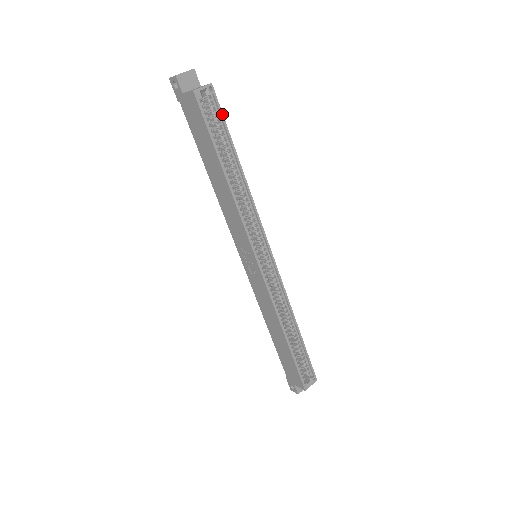
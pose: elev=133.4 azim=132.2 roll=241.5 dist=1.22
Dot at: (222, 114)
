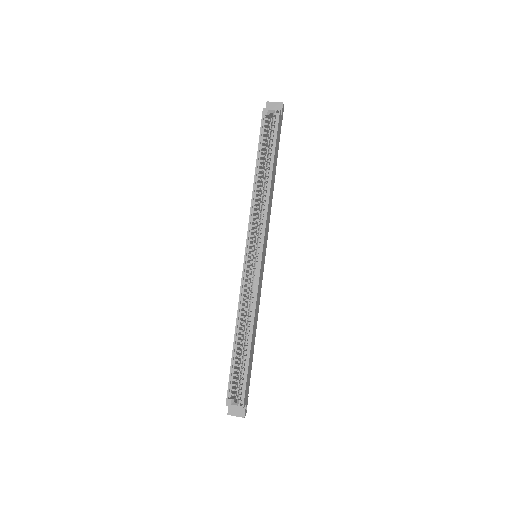
Dot at: (277, 132)
